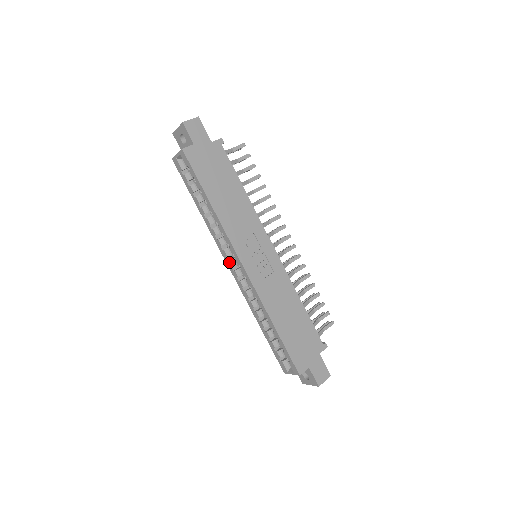
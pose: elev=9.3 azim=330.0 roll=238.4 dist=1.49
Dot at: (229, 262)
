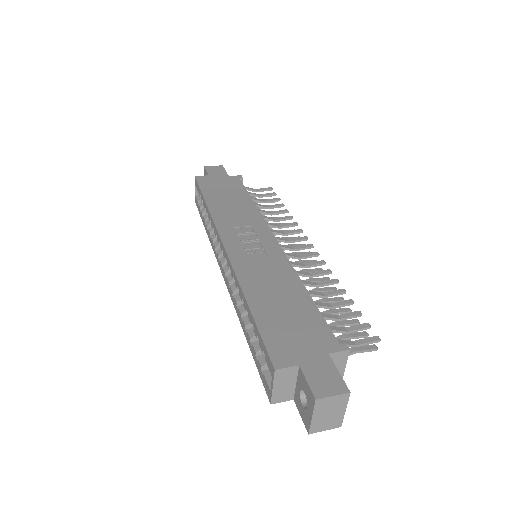
Dot at: (220, 262)
